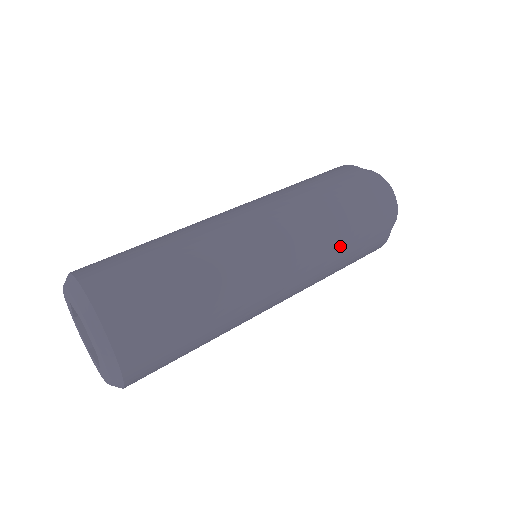
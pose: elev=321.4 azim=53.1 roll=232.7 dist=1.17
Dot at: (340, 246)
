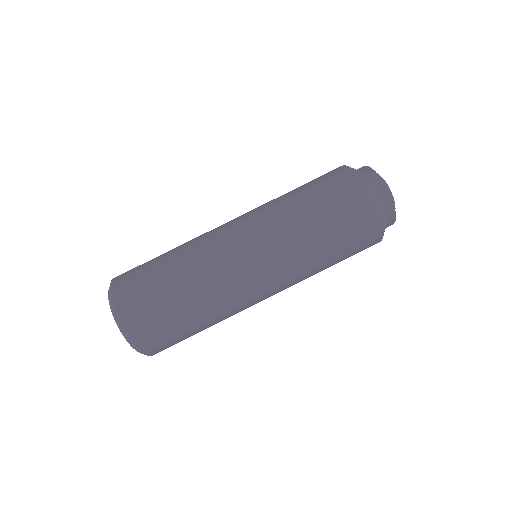
Dot at: (324, 268)
